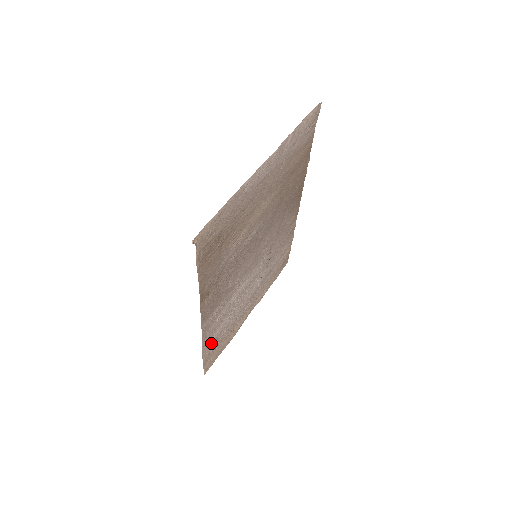
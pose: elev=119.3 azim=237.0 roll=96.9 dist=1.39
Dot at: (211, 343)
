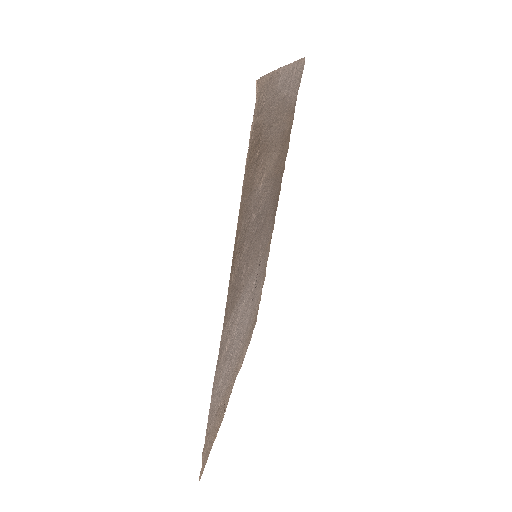
Dot at: (214, 401)
